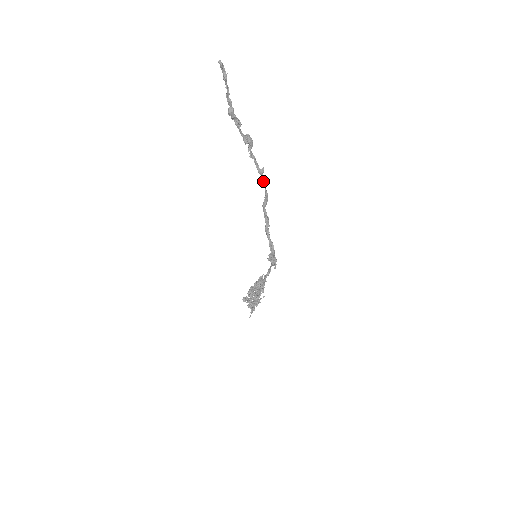
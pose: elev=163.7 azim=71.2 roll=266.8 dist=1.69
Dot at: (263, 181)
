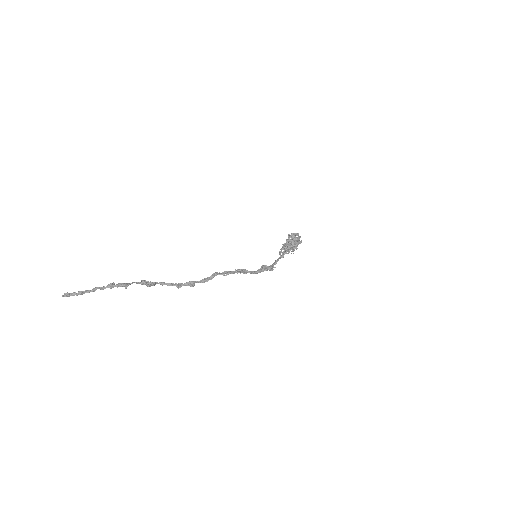
Dot at: (189, 284)
